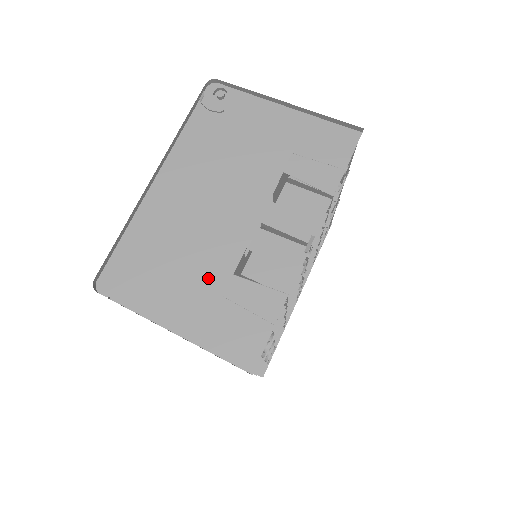
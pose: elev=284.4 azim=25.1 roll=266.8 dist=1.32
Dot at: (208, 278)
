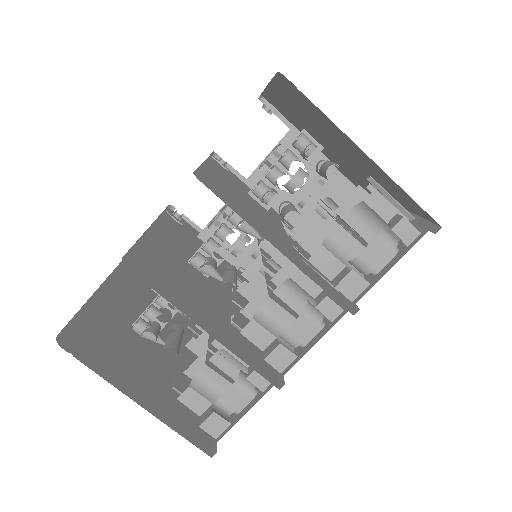
Dot at: occluded
